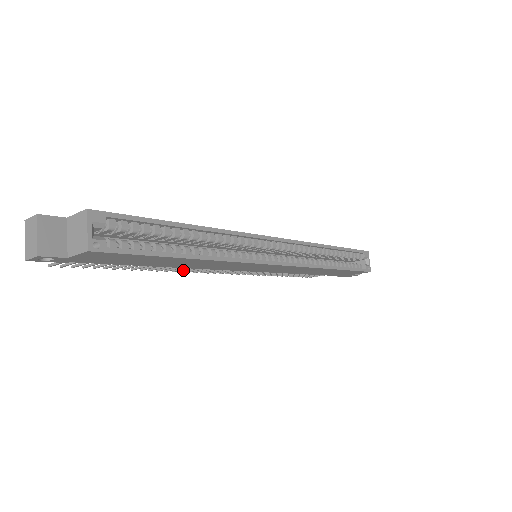
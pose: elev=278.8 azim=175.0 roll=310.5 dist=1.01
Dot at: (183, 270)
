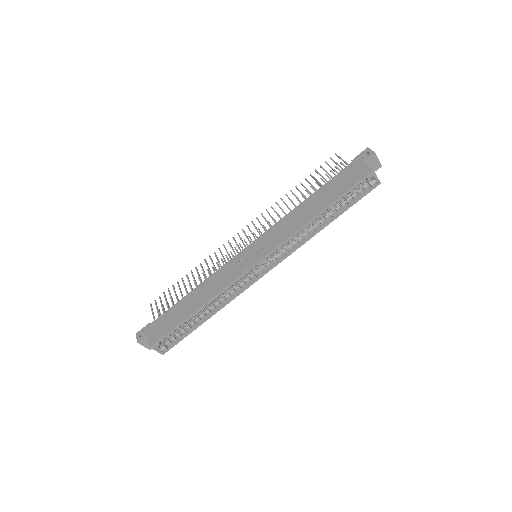
Dot at: (222, 261)
